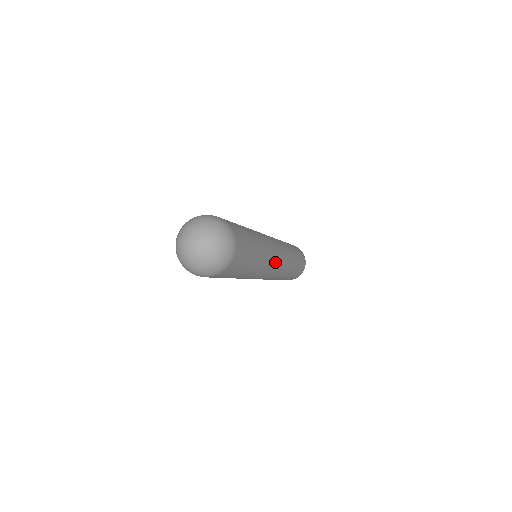
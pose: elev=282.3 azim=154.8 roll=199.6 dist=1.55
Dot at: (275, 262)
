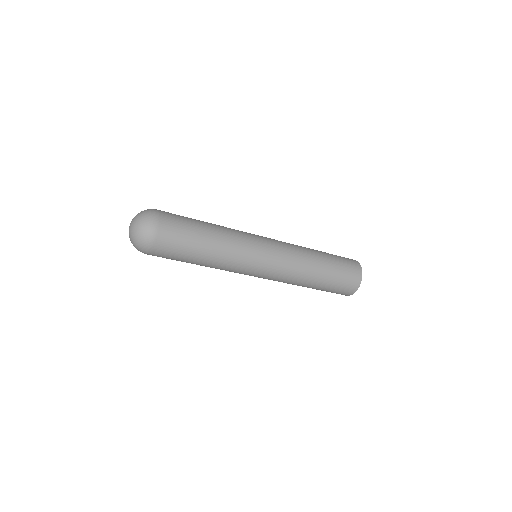
Dot at: (253, 271)
